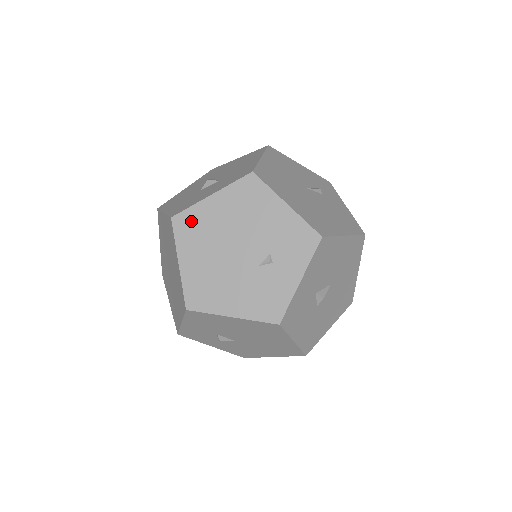
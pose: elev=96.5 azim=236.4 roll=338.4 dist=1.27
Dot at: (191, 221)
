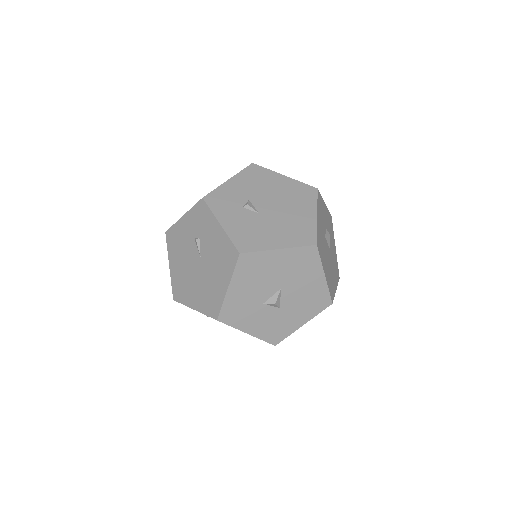
Dot at: occluded
